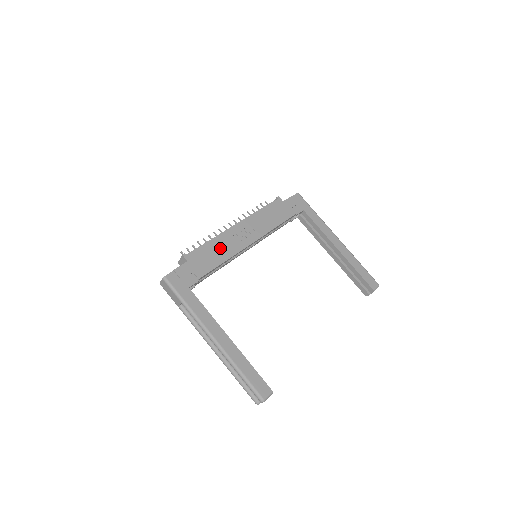
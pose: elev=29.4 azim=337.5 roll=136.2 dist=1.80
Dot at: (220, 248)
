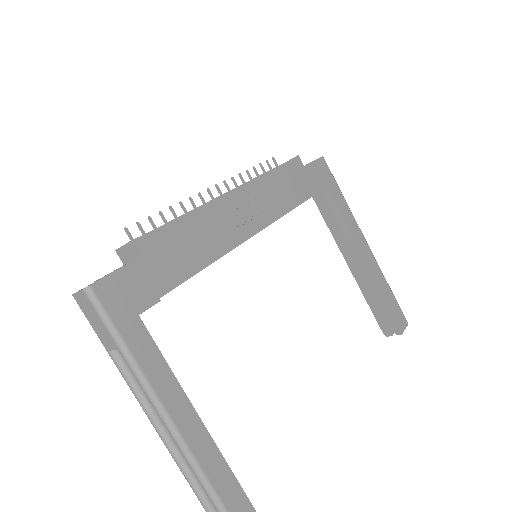
Dot at: (204, 235)
